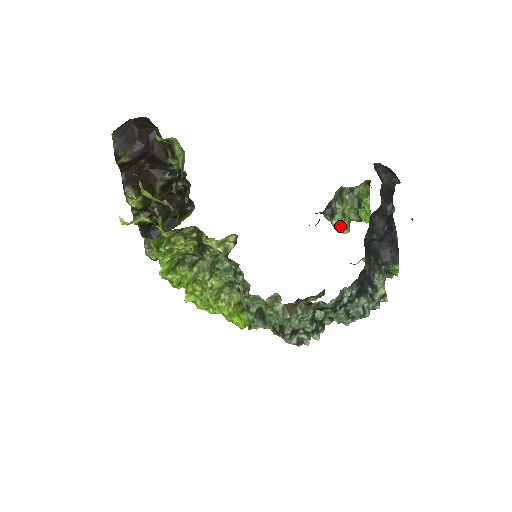
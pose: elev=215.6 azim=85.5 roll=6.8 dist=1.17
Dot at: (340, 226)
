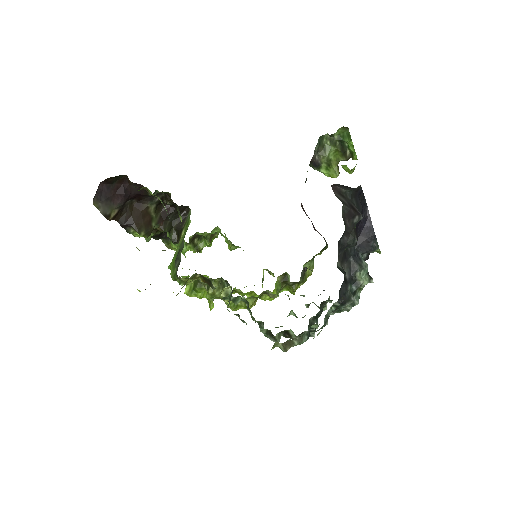
Dot at: (329, 172)
